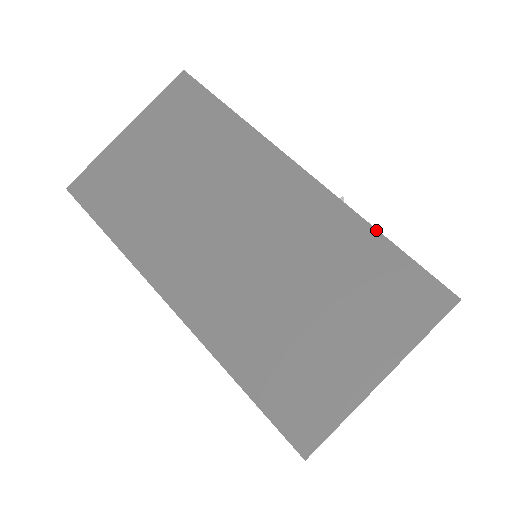
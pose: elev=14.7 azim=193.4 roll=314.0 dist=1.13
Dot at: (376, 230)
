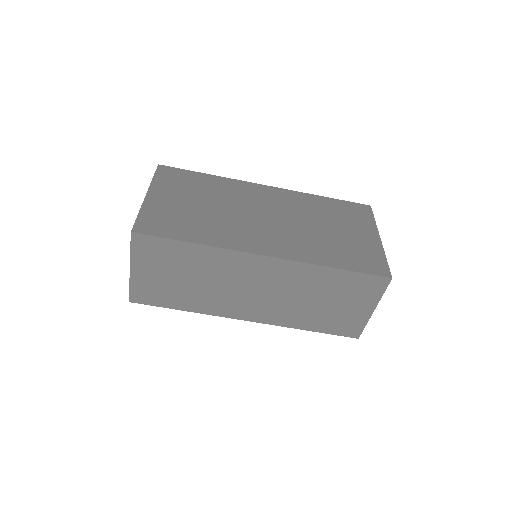
Dot at: (321, 196)
